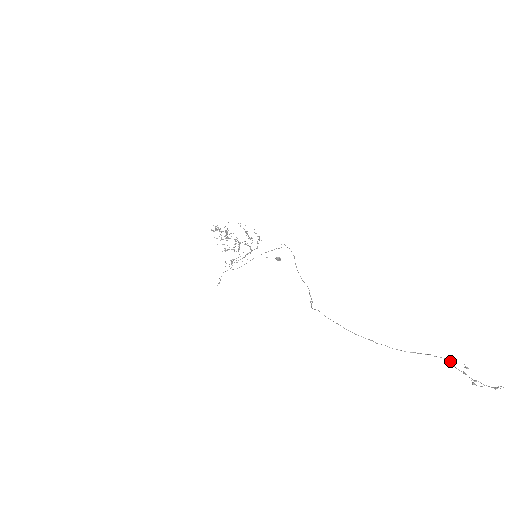
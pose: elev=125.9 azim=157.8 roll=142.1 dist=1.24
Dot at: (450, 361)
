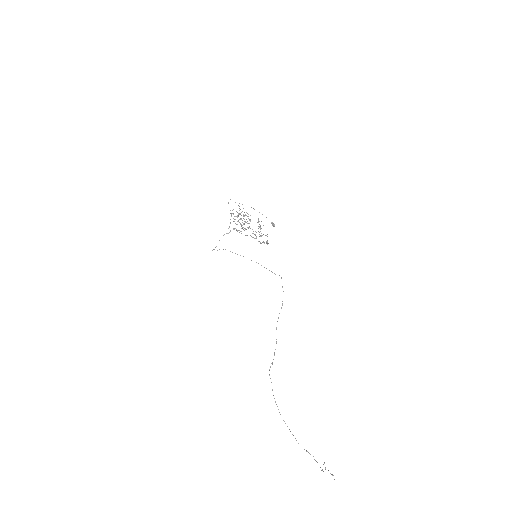
Dot at: (320, 467)
